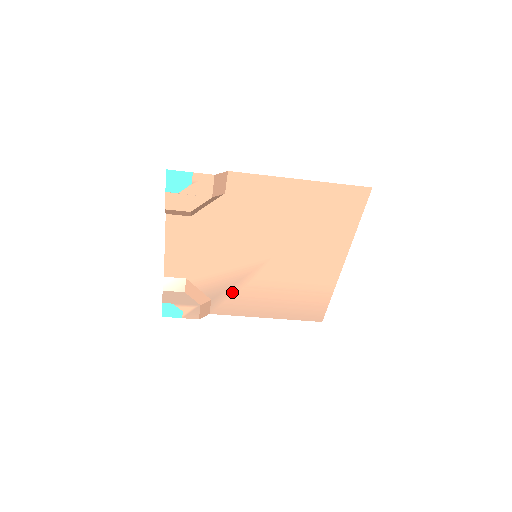
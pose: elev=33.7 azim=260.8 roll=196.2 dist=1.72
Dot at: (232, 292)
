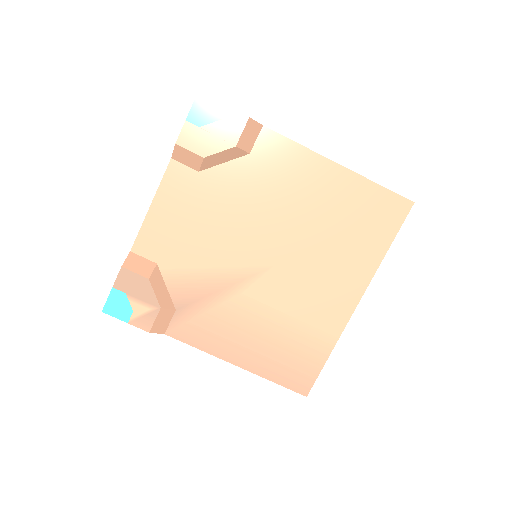
Dot at: (207, 306)
